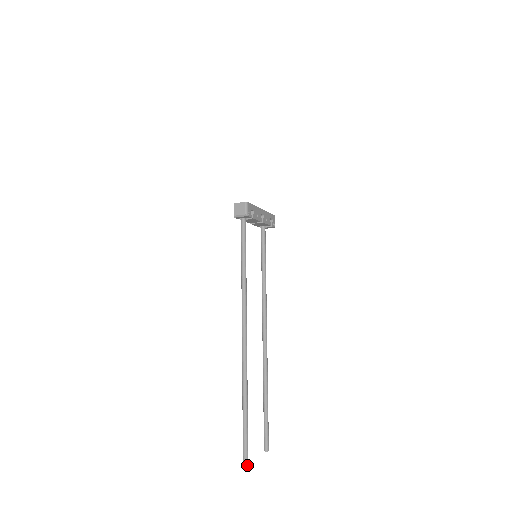
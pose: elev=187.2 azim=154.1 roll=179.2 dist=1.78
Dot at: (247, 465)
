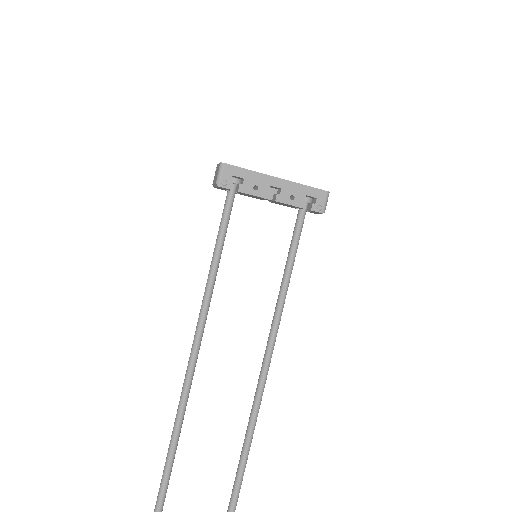
Dot at: out of frame
